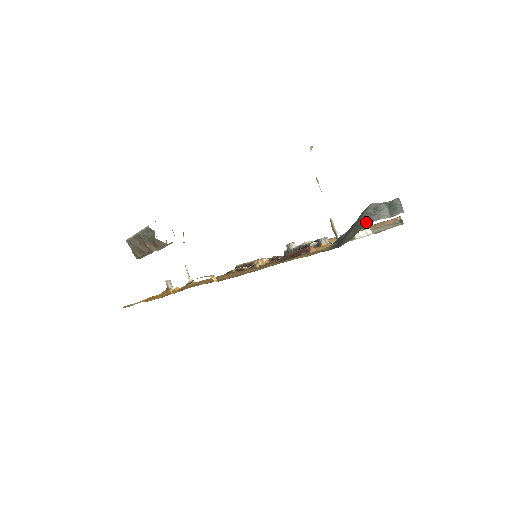
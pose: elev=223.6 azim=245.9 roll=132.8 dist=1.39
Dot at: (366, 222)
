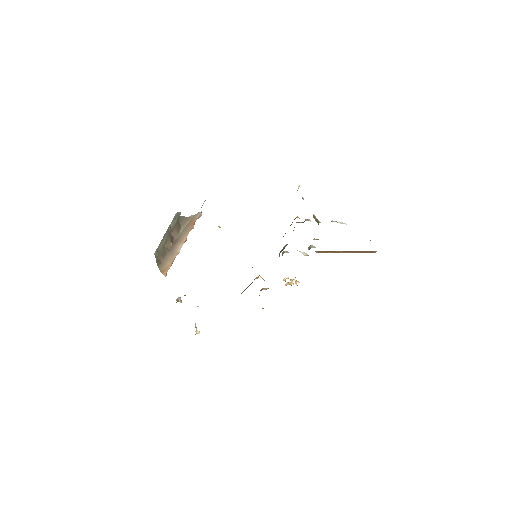
Dot at: occluded
